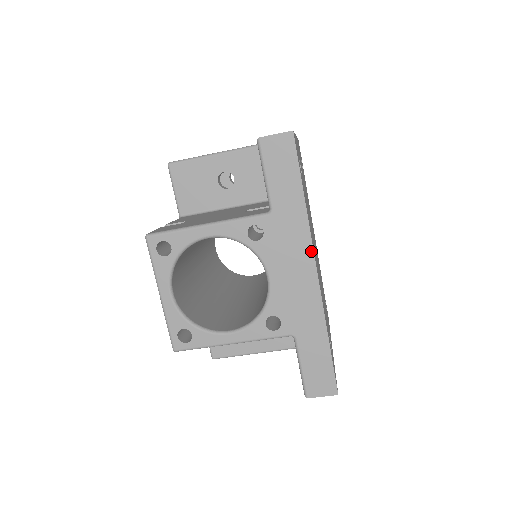
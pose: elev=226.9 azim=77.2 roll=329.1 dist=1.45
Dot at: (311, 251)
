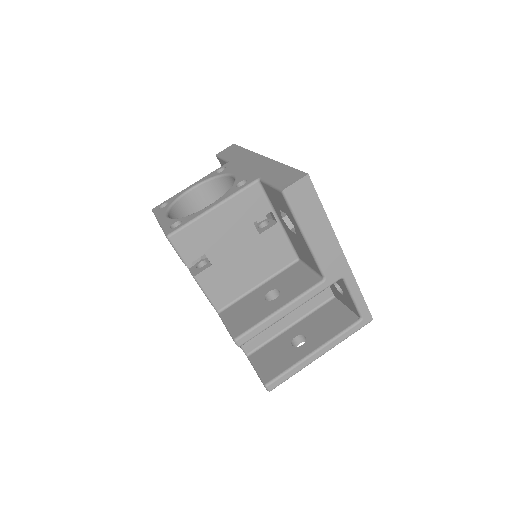
Dot at: (257, 155)
